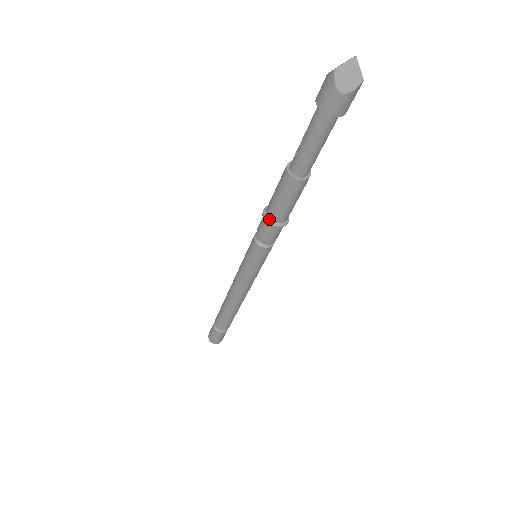
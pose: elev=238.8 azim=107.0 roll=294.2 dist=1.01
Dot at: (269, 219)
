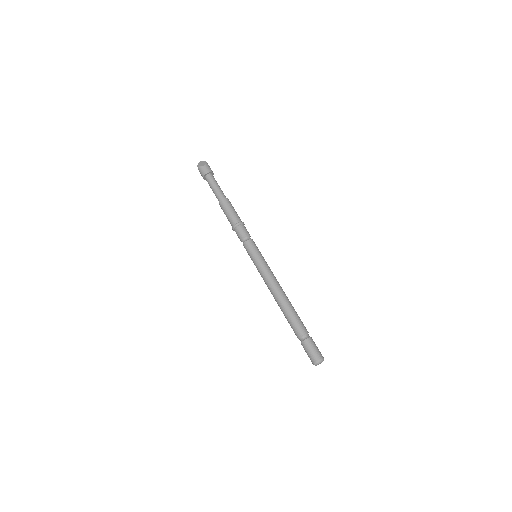
Dot at: (234, 225)
